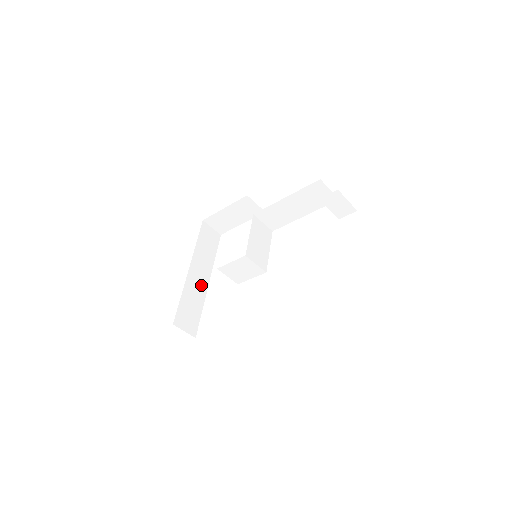
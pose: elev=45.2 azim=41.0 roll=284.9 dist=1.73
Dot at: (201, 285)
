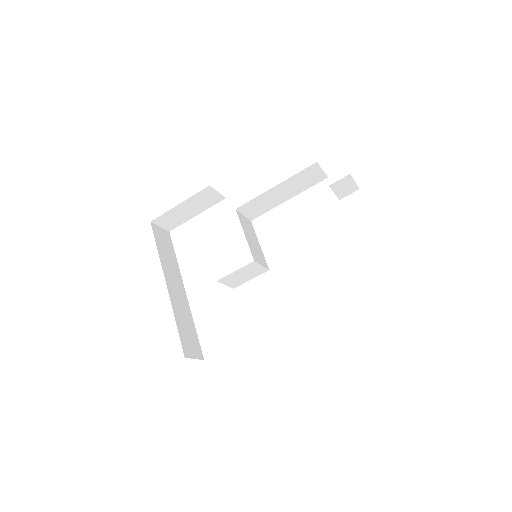
Dot at: (182, 299)
